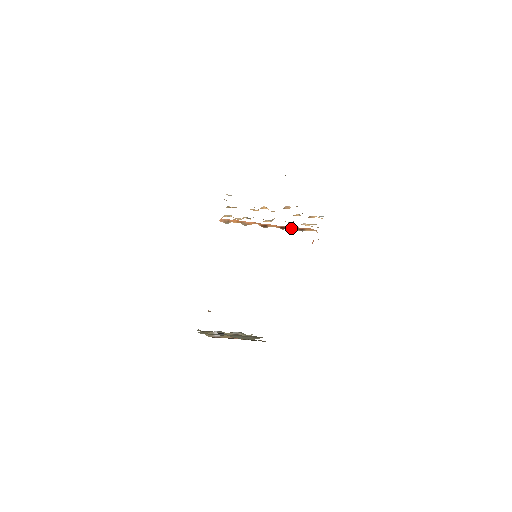
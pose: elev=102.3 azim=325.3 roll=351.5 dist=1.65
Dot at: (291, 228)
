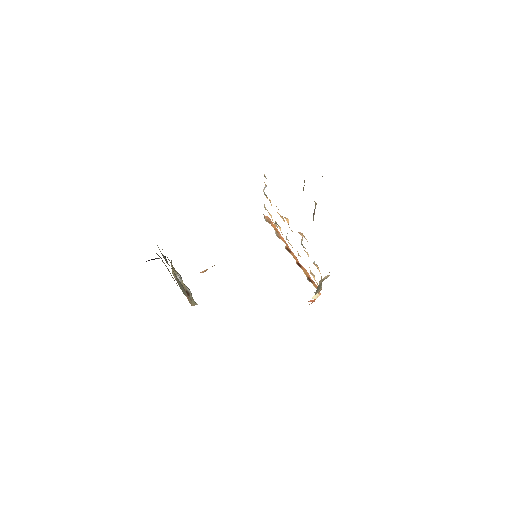
Dot at: (304, 271)
